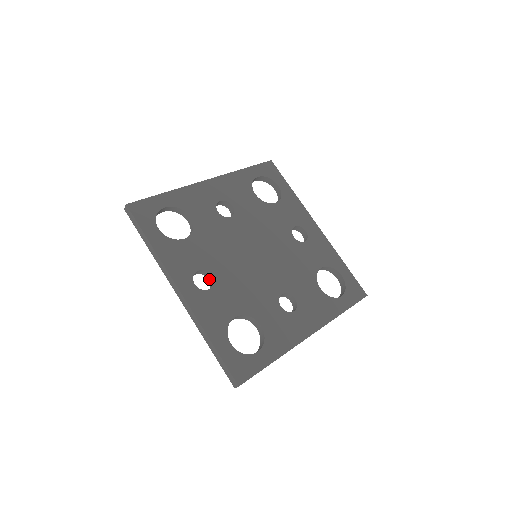
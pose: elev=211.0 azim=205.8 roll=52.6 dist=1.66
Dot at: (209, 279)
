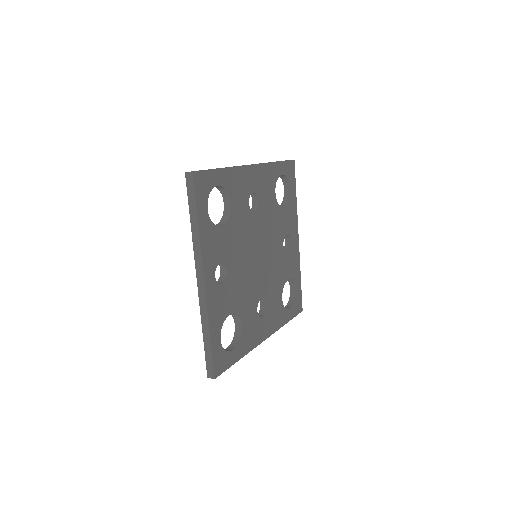
Dot at: (221, 270)
